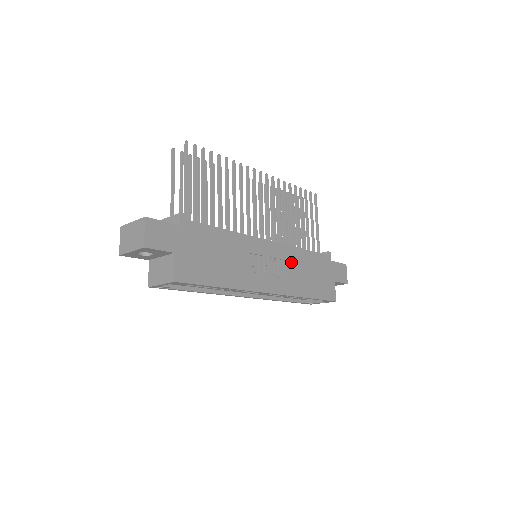
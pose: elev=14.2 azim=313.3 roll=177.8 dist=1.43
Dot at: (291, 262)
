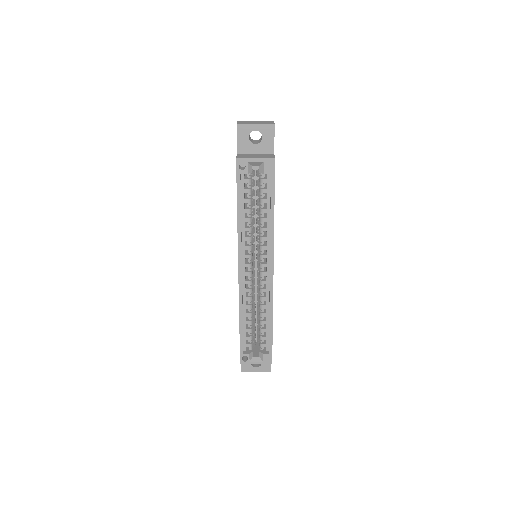
Dot at: occluded
